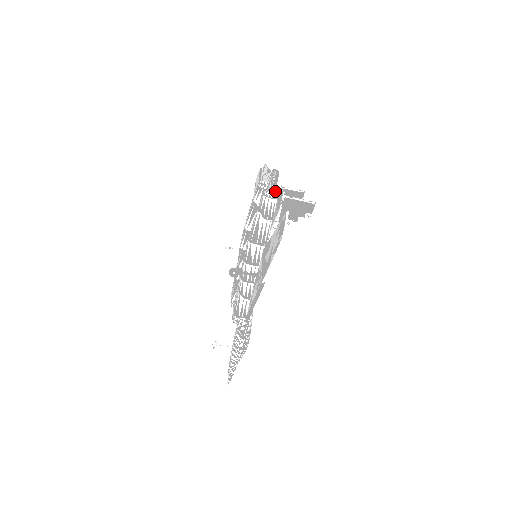
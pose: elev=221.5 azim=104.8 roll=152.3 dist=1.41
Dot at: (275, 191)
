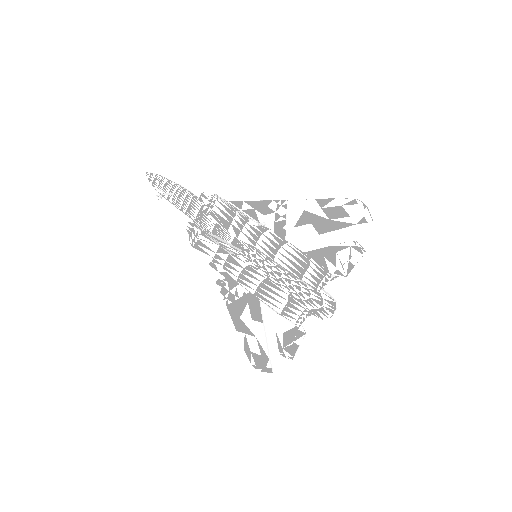
Dot at: (311, 311)
